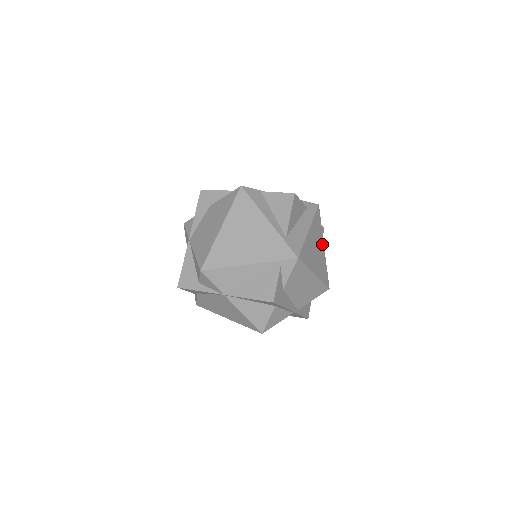
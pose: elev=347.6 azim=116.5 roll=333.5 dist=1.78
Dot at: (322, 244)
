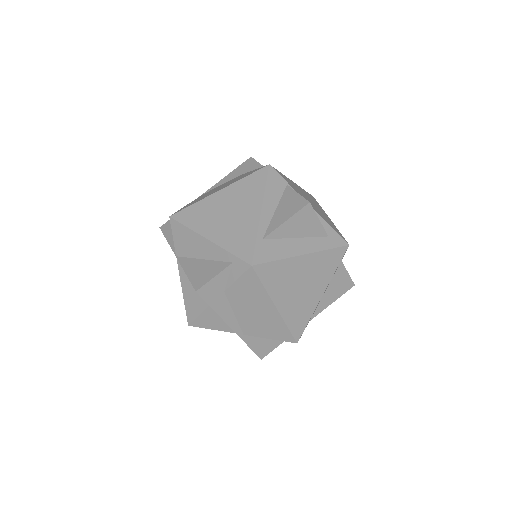
Dot at: (321, 289)
